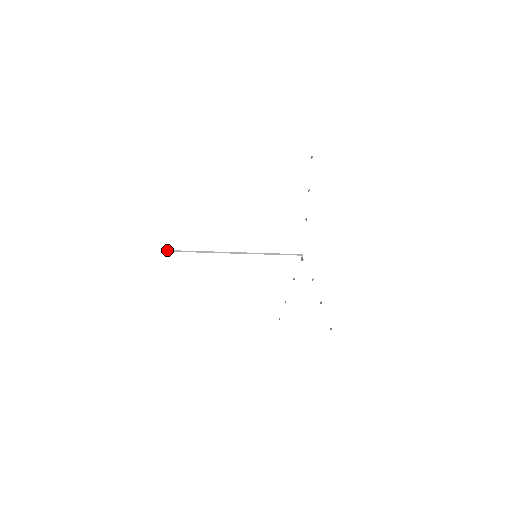
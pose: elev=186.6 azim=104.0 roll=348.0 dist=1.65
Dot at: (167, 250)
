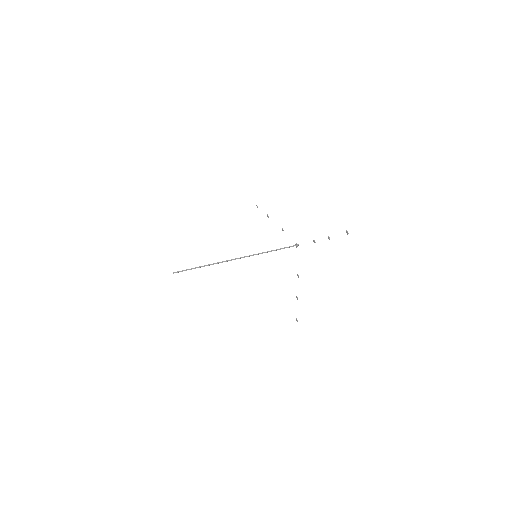
Dot at: occluded
